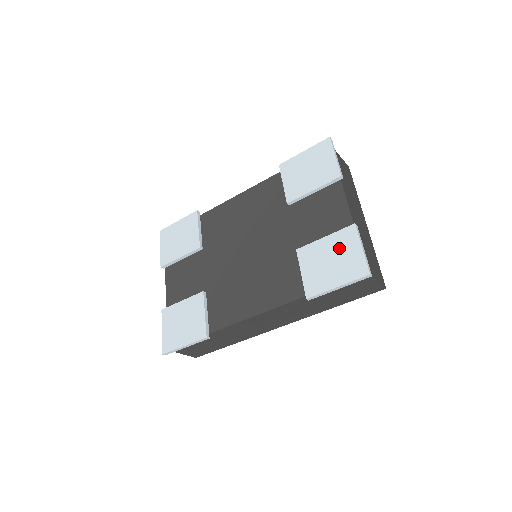
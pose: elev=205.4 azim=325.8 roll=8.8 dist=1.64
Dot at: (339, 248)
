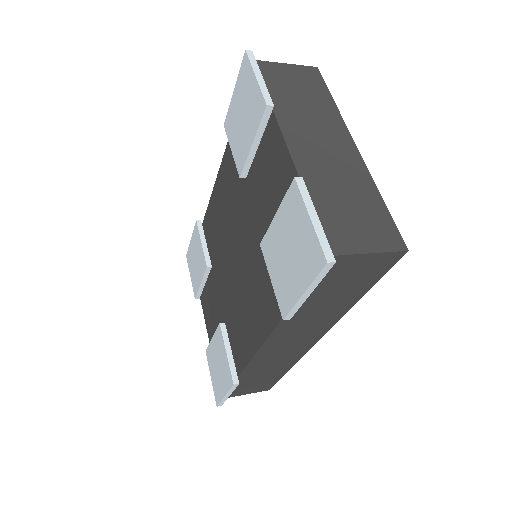
Dot at: (290, 227)
